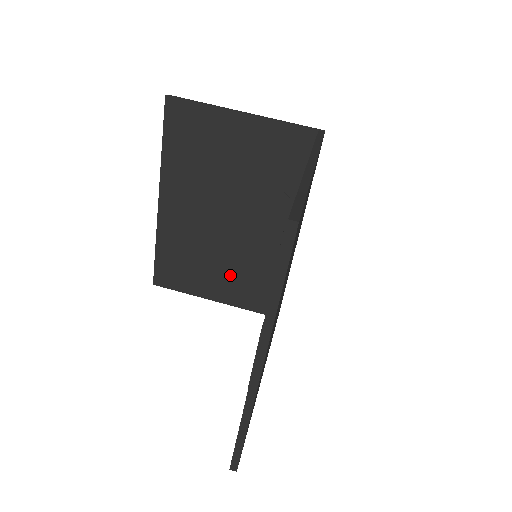
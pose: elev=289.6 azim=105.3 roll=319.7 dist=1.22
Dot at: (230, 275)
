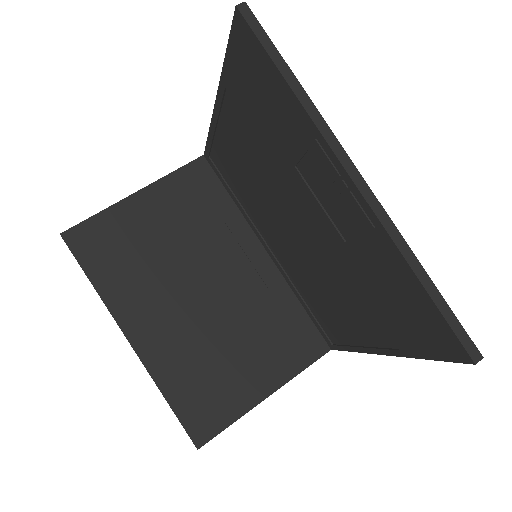
Dot at: (257, 348)
